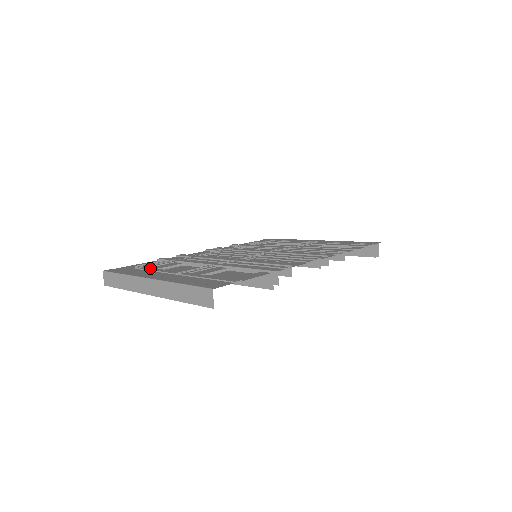
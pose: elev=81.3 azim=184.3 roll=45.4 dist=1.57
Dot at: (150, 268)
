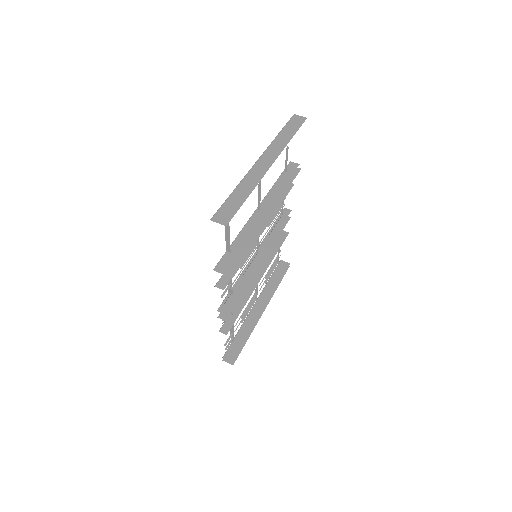
Dot at: occluded
